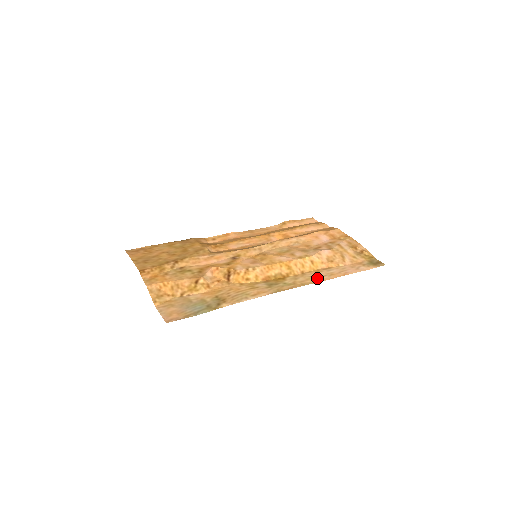
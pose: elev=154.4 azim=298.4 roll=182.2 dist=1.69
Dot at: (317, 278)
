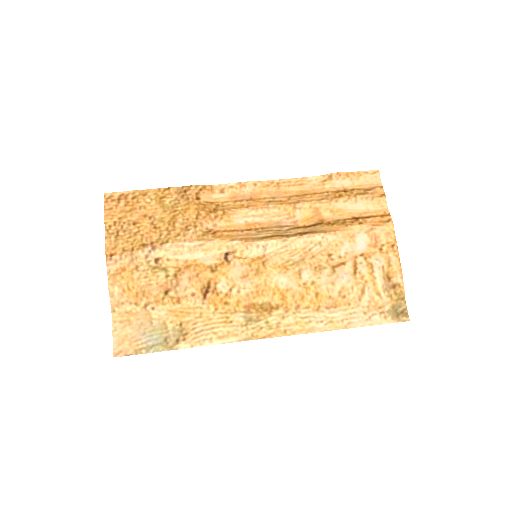
Dot at: (309, 324)
